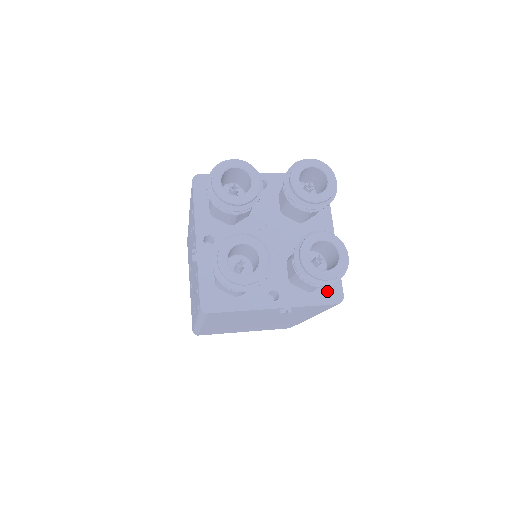
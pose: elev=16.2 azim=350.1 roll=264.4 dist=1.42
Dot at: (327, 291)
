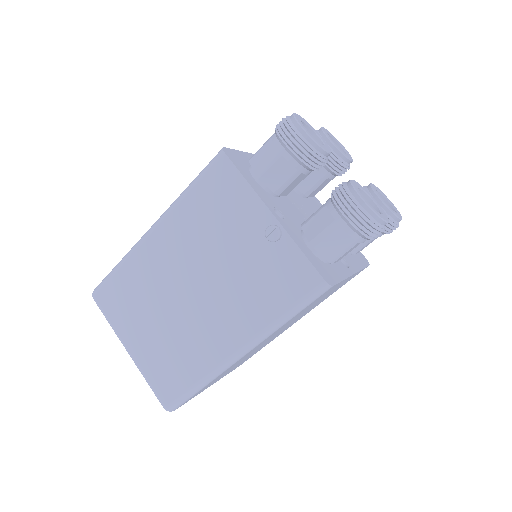
Dot at: (322, 267)
